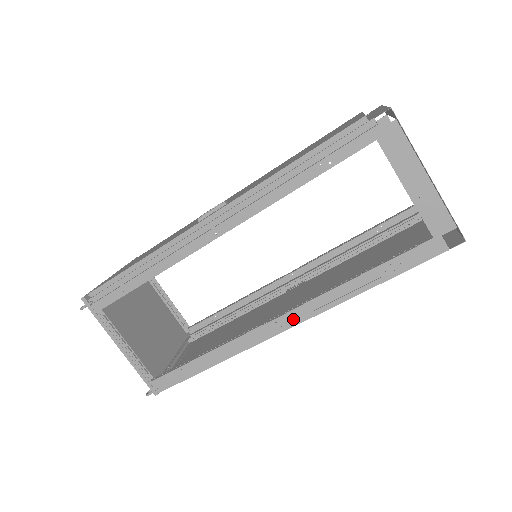
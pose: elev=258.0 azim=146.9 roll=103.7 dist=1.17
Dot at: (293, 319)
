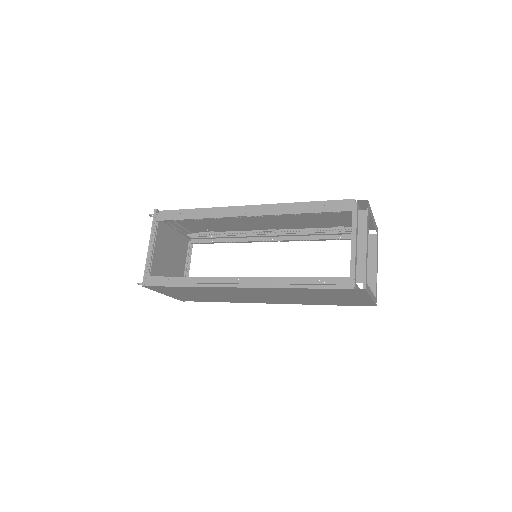
Dot at: (249, 283)
